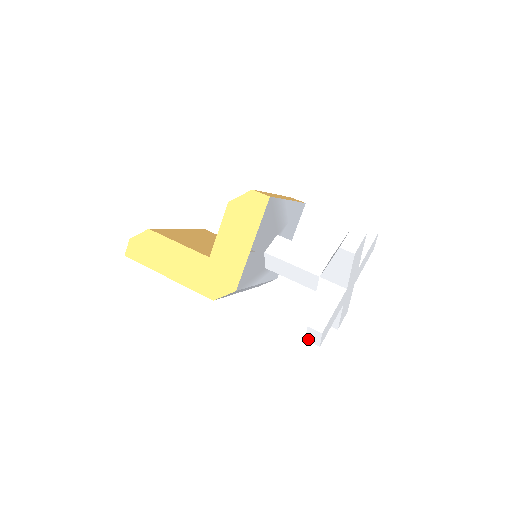
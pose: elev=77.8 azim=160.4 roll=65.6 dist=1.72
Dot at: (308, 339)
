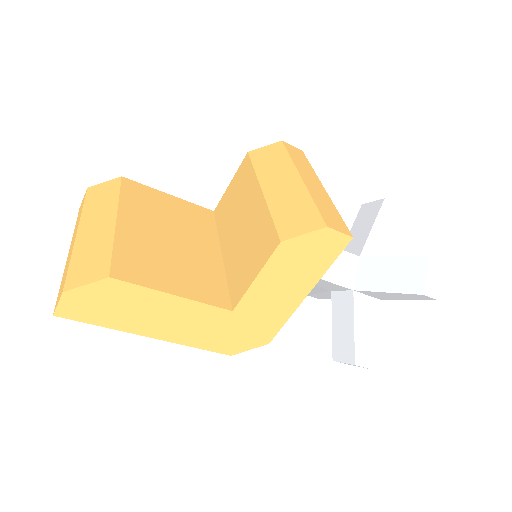
Dot at: occluded
